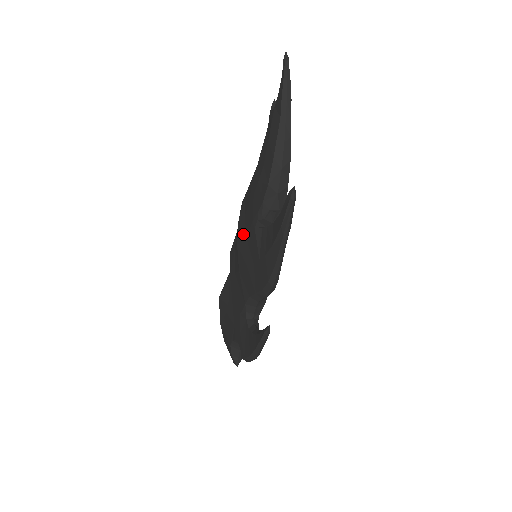
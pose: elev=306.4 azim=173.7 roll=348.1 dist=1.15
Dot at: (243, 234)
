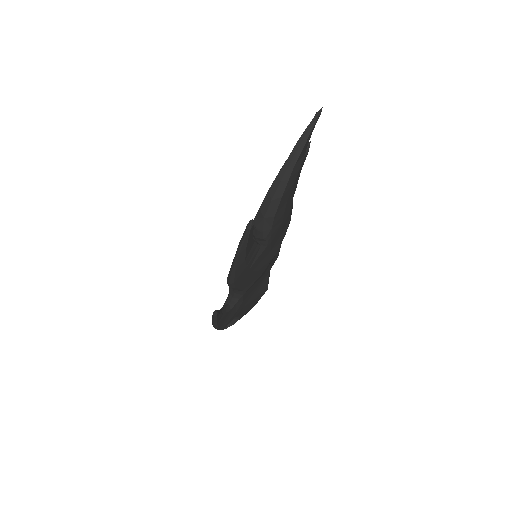
Dot at: occluded
